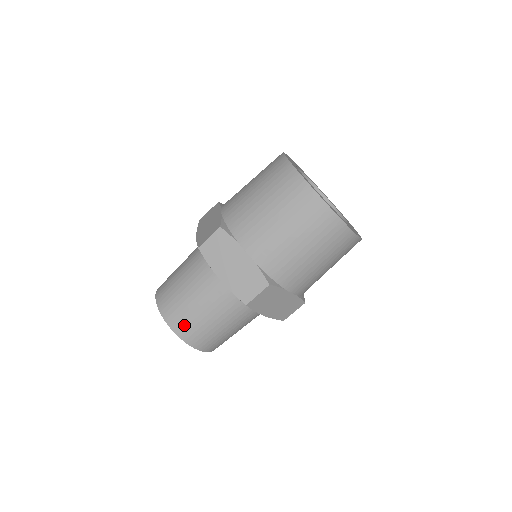
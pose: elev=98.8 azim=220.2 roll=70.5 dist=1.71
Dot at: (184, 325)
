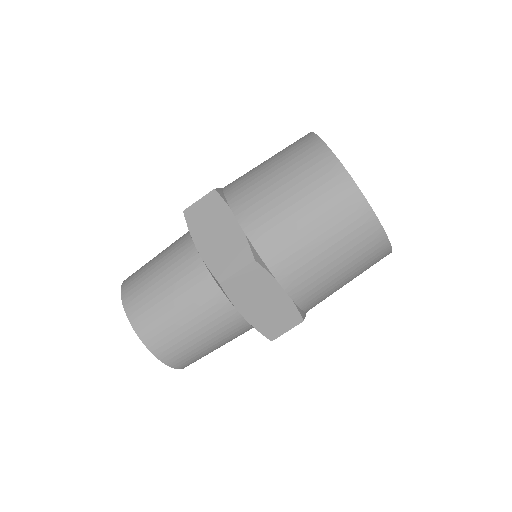
Dot at: (142, 310)
